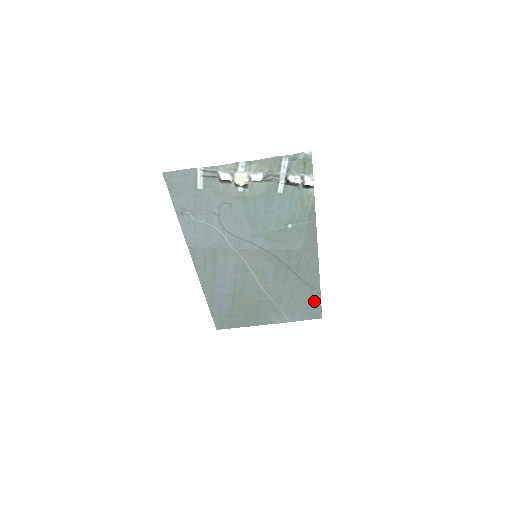
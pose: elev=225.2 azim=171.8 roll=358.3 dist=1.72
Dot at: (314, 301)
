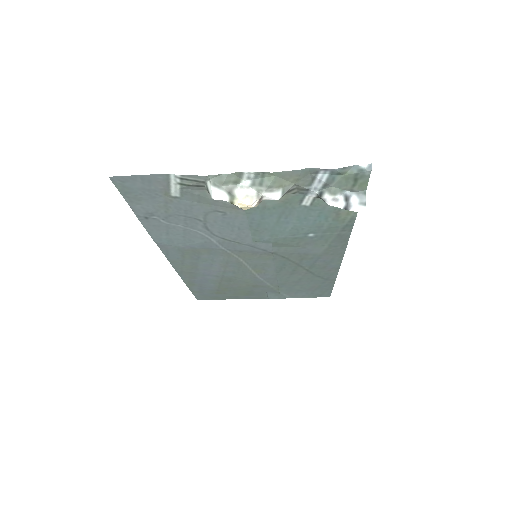
Dot at: (324, 287)
